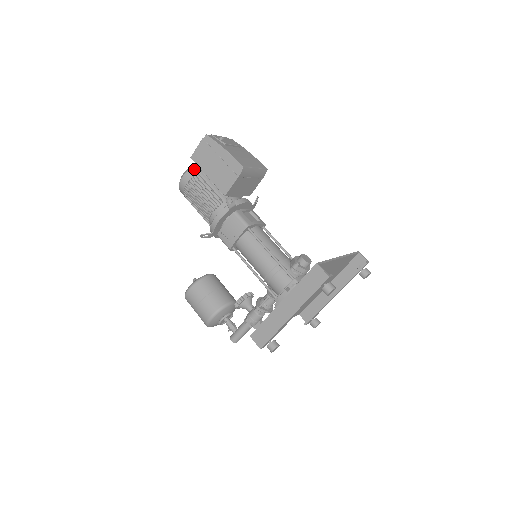
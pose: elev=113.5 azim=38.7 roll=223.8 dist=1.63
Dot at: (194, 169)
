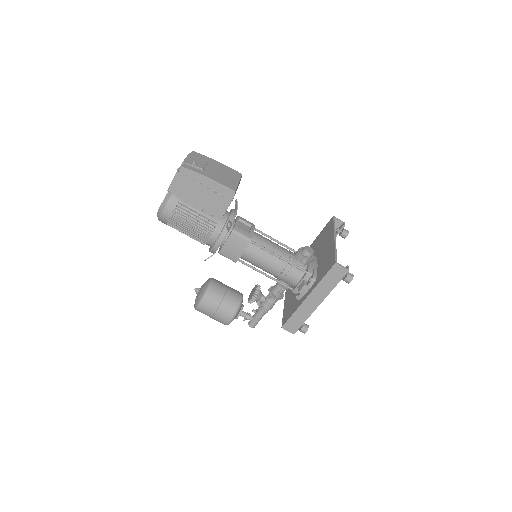
Dot at: (173, 199)
